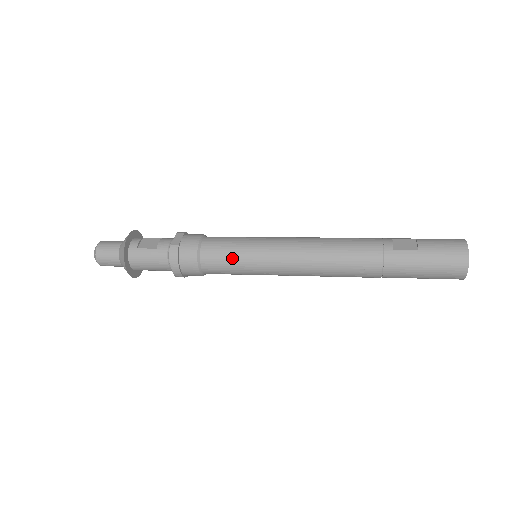
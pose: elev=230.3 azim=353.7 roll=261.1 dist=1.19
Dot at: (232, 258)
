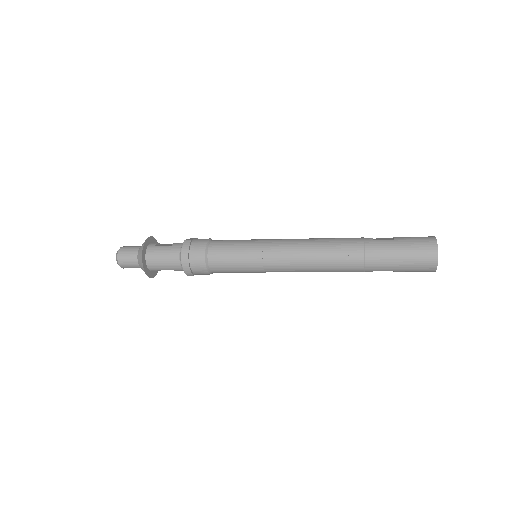
Dot at: (235, 249)
